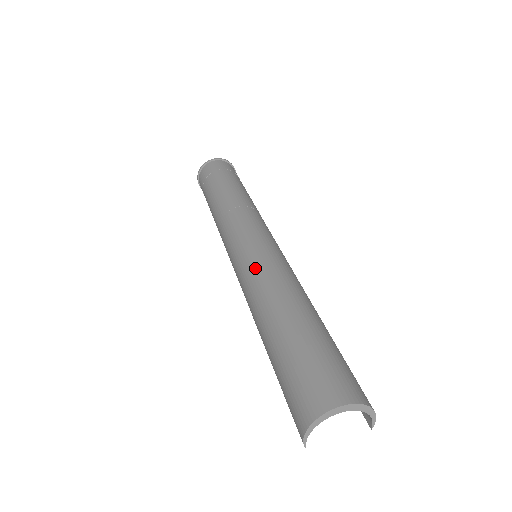
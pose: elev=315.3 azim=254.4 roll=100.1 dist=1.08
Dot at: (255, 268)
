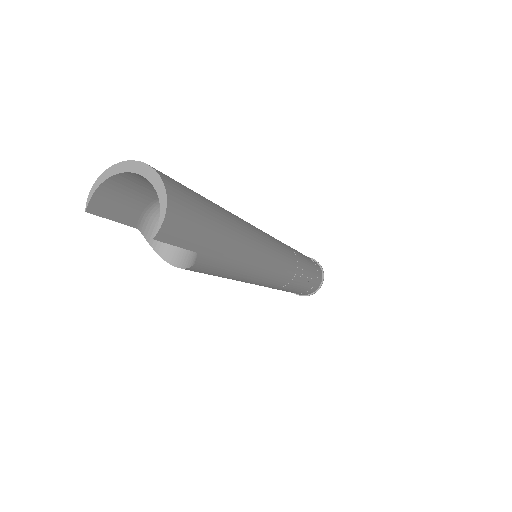
Dot at: occluded
